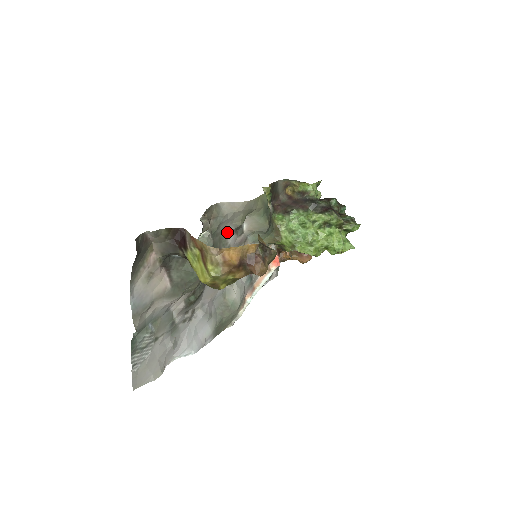
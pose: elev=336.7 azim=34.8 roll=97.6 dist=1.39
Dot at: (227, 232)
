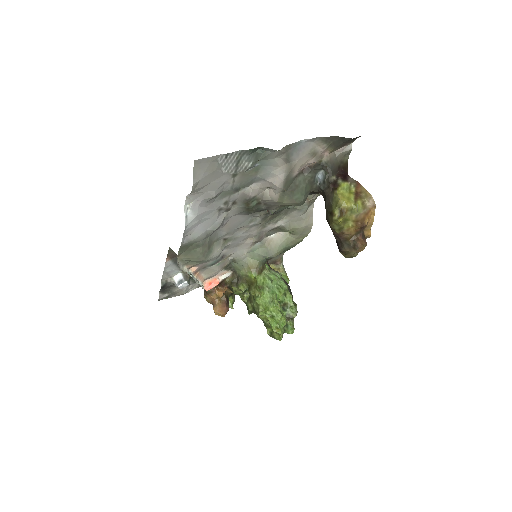
Dot at: (280, 220)
